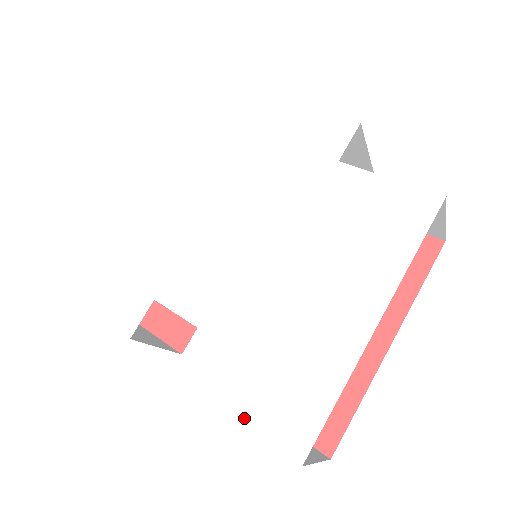
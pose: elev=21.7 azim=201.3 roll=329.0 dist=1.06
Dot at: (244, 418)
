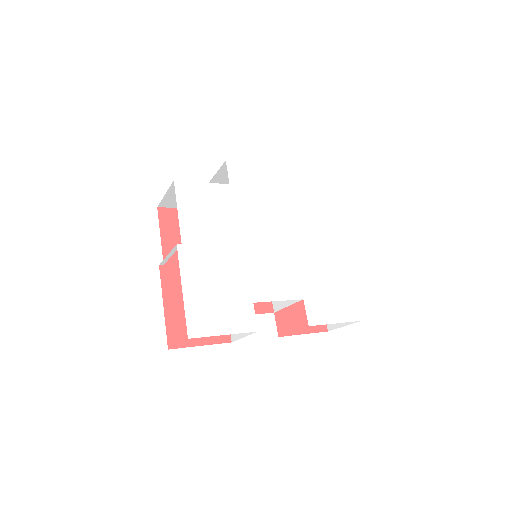
Dot at: (334, 322)
